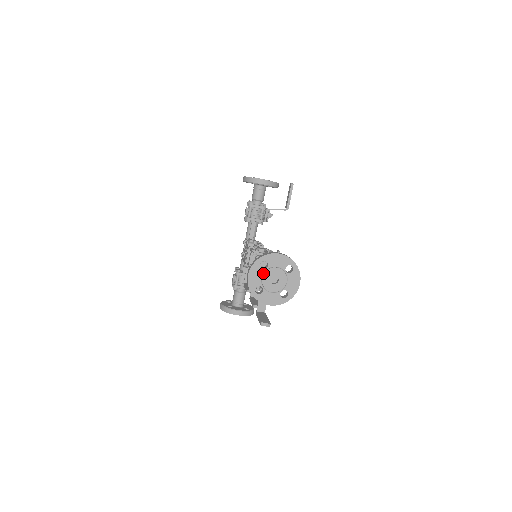
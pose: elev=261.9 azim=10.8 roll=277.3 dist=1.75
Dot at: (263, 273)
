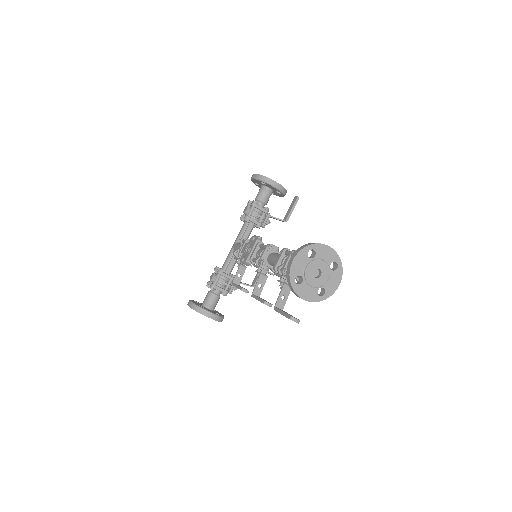
Dot at: (308, 262)
